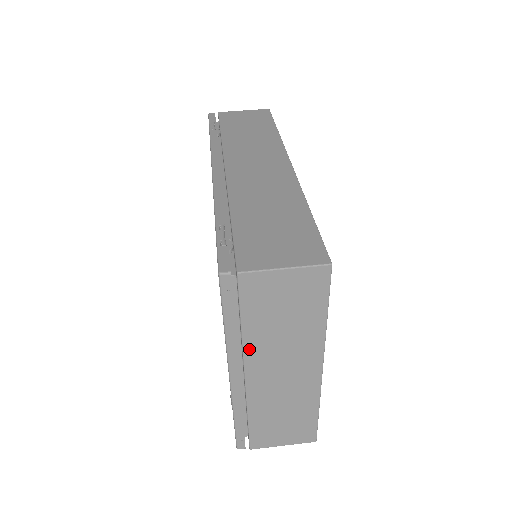
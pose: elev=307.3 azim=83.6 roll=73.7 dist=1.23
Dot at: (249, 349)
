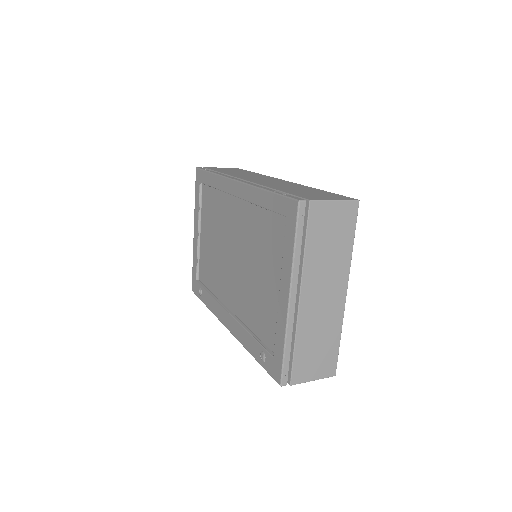
Dot at: (306, 270)
